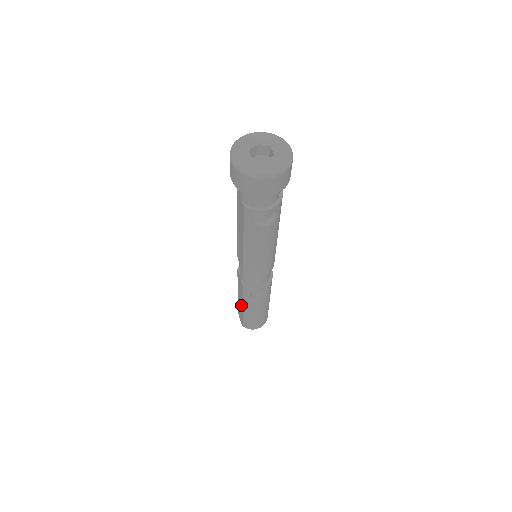
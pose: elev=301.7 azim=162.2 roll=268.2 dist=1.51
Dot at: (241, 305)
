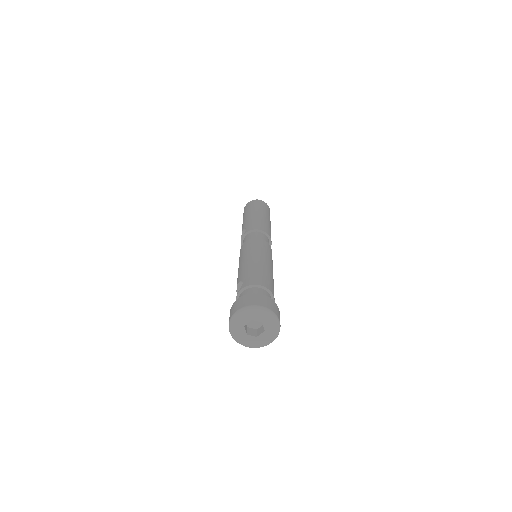
Dot at: occluded
